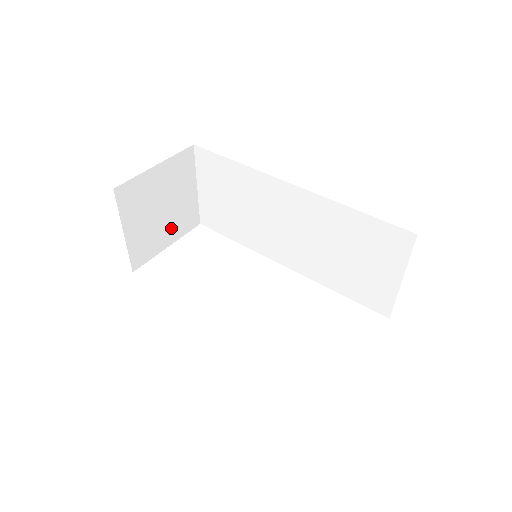
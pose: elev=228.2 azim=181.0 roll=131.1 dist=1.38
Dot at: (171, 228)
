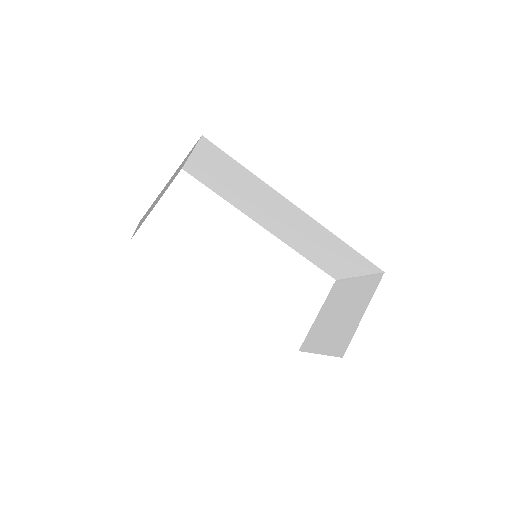
Dot at: occluded
